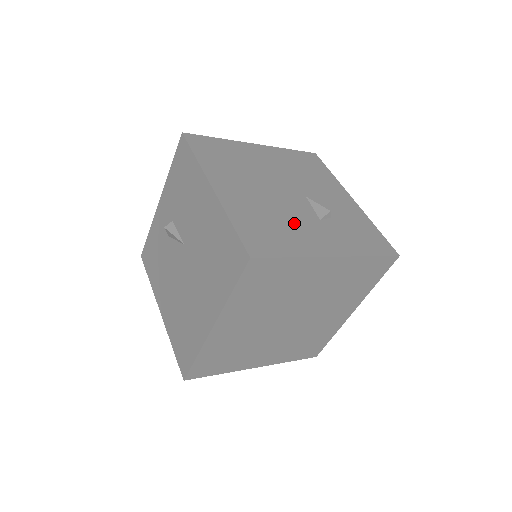
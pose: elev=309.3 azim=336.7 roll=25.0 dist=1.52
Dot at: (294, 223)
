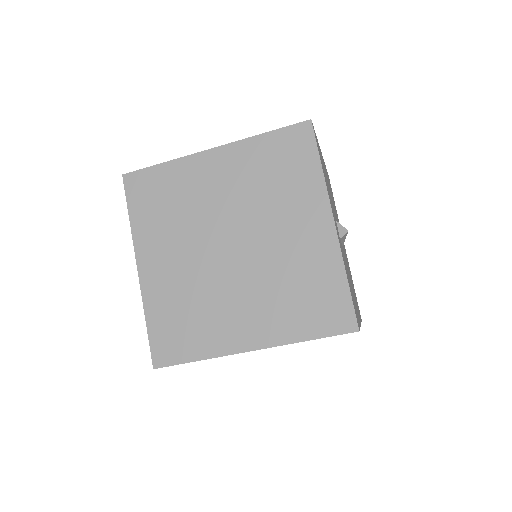
Dot at: occluded
